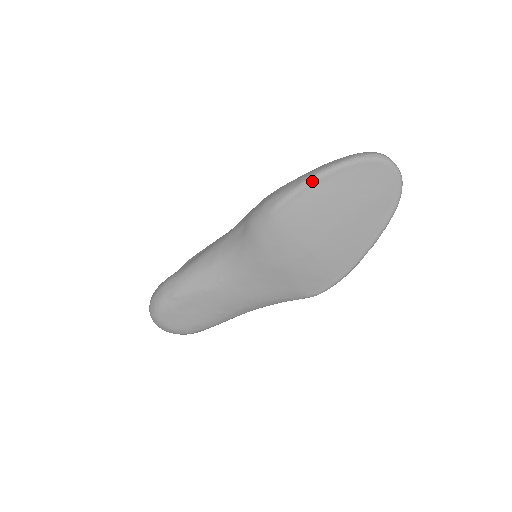
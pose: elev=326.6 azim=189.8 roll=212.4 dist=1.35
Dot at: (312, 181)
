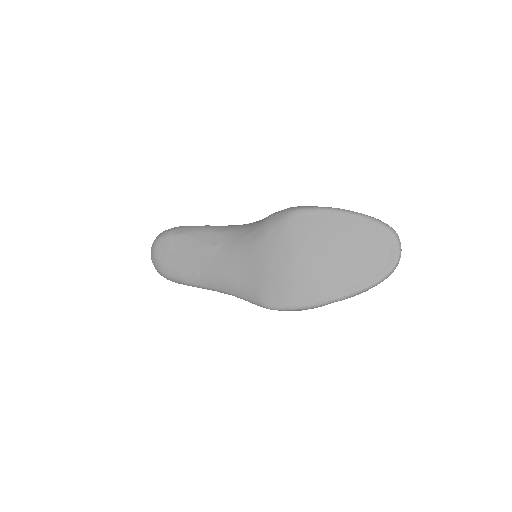
Dot at: (334, 211)
